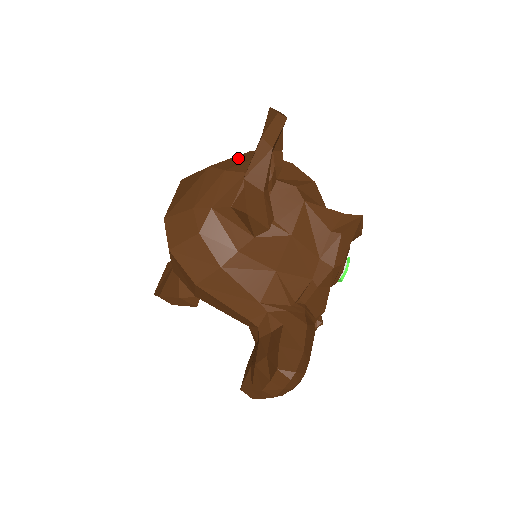
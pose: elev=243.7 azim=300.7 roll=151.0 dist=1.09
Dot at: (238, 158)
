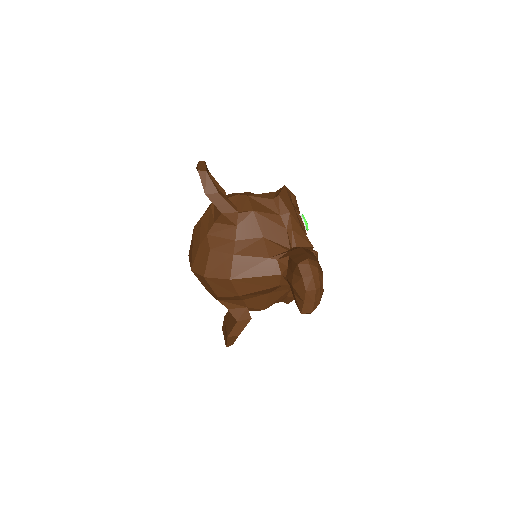
Dot at: occluded
